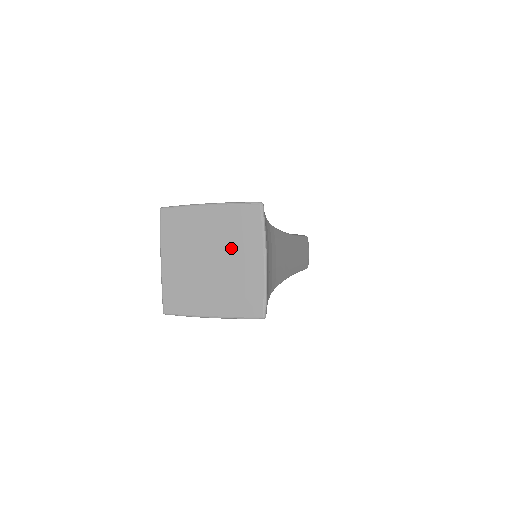
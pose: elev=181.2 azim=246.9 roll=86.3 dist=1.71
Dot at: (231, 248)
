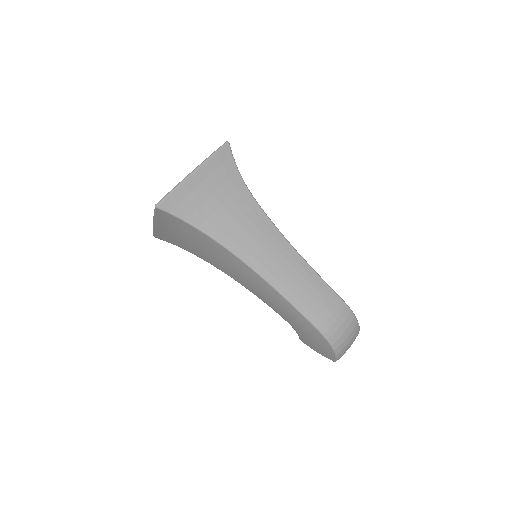
Dot at: occluded
